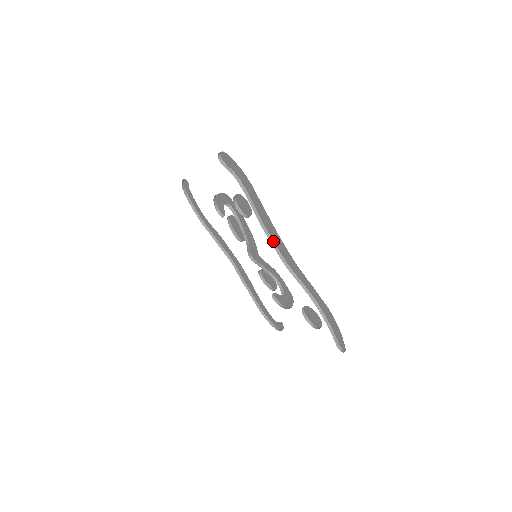
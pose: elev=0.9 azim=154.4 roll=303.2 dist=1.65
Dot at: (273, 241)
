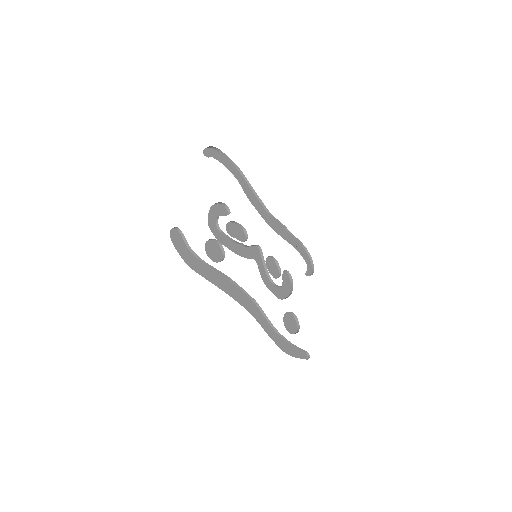
Dot at: occluded
